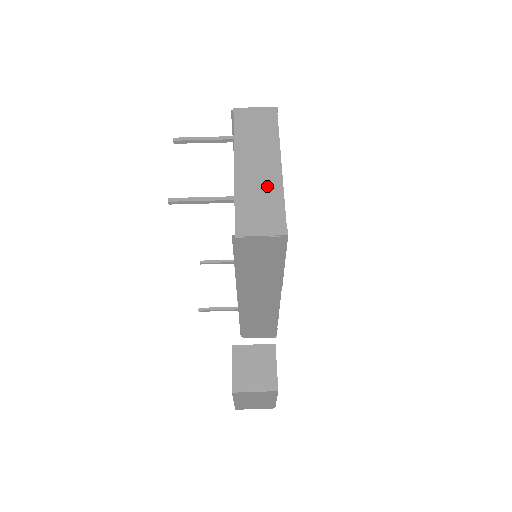
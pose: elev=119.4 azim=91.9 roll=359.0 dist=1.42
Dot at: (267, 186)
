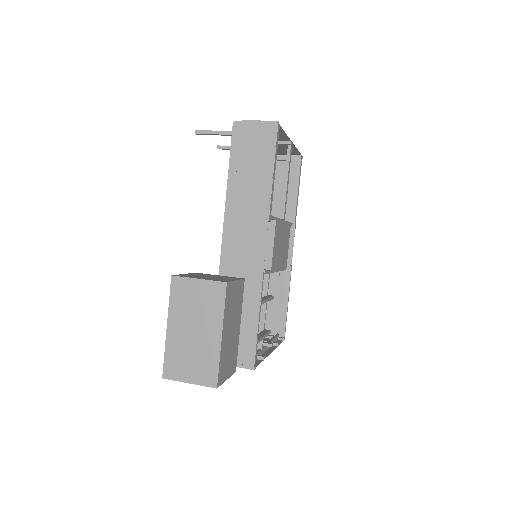
Dot at: occluded
